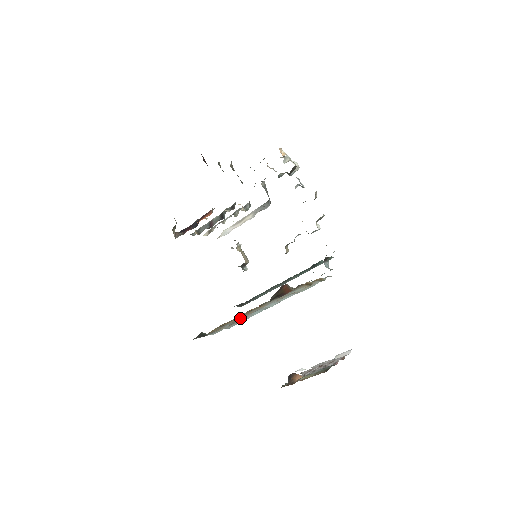
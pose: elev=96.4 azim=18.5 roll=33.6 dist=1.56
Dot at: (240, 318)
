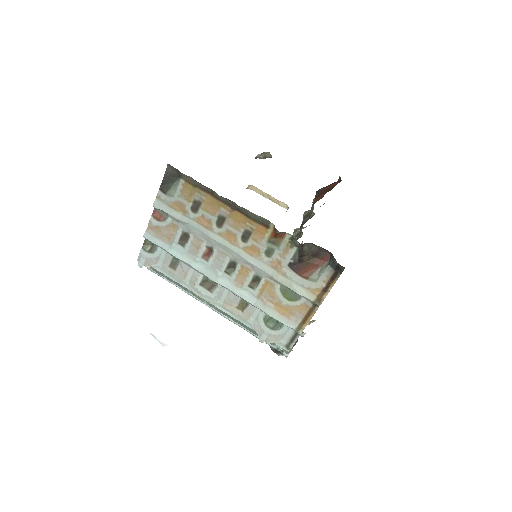
Dot at: (212, 231)
